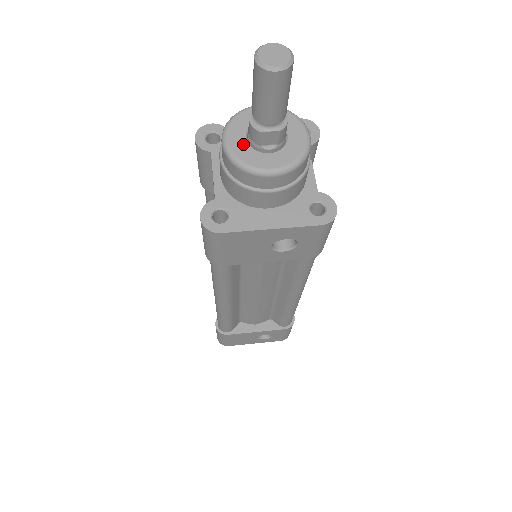
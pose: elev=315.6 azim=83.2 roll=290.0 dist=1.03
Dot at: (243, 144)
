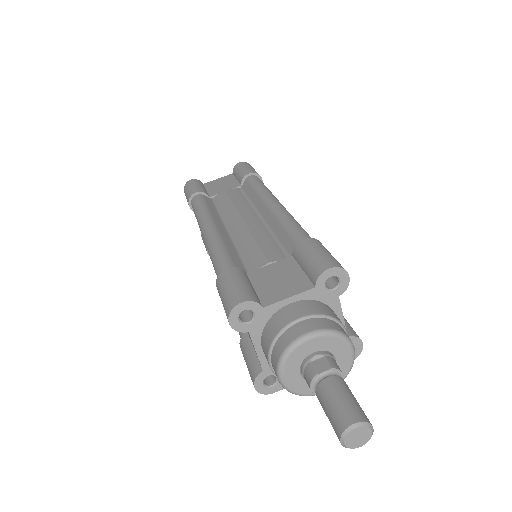
Dot at: (299, 380)
